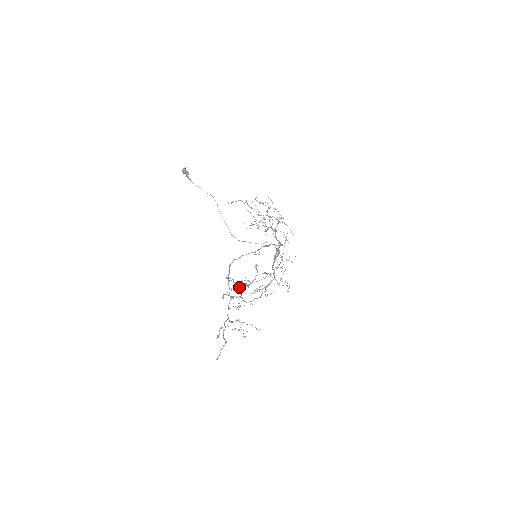
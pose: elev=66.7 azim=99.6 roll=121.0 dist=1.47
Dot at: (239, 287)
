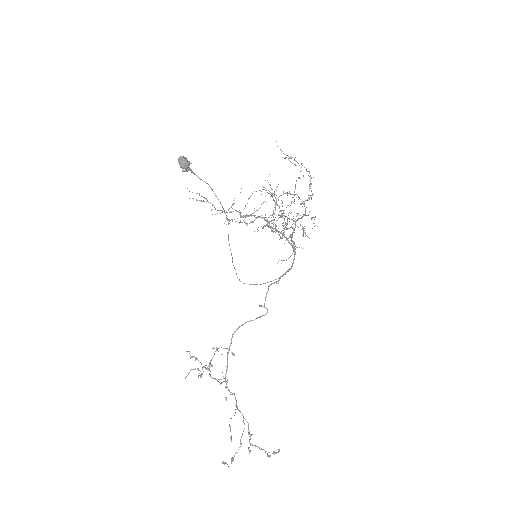
Dot at: (237, 408)
